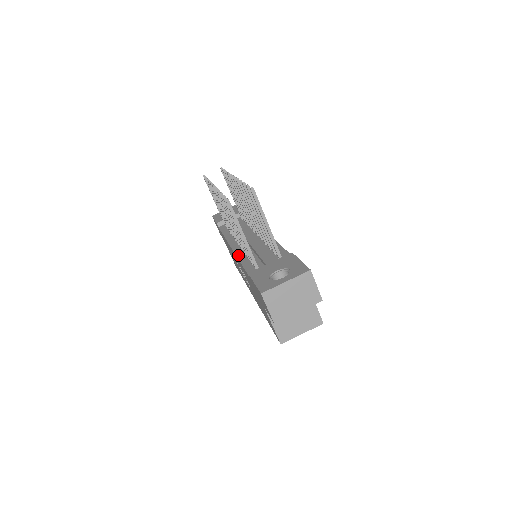
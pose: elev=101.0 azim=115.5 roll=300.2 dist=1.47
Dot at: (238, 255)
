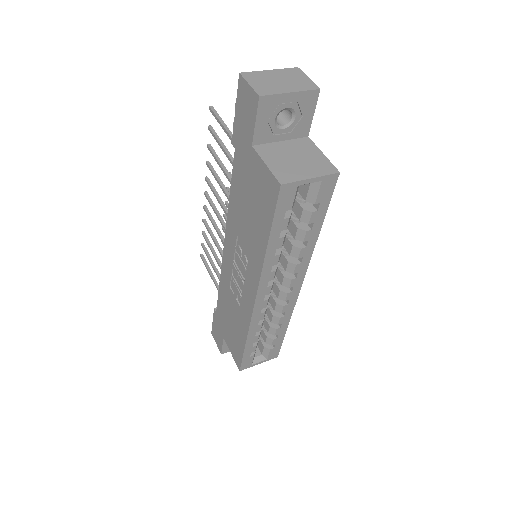
Dot at: (229, 217)
